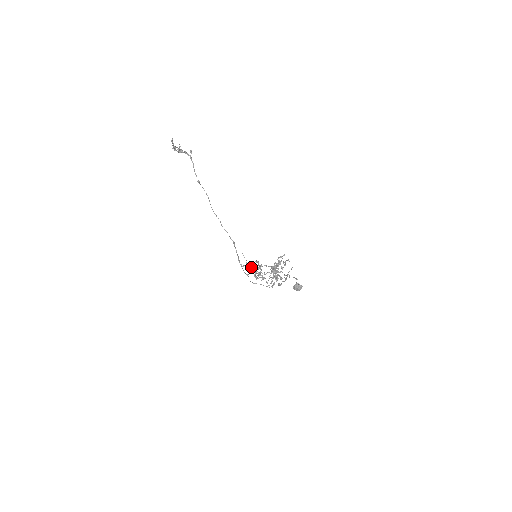
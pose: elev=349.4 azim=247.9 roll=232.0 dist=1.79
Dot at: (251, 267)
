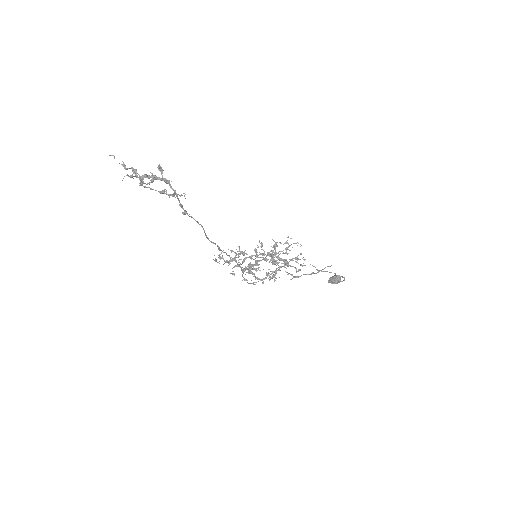
Dot at: (232, 261)
